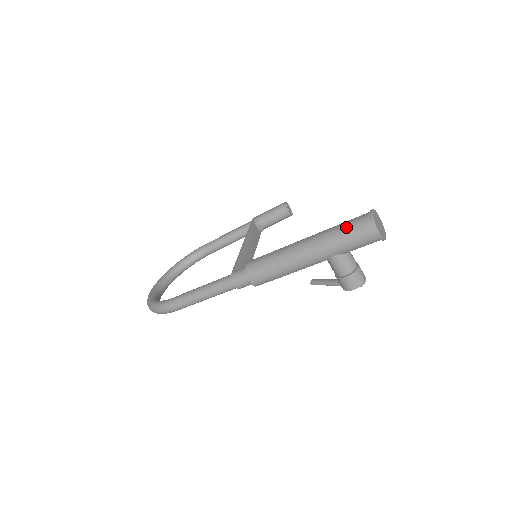
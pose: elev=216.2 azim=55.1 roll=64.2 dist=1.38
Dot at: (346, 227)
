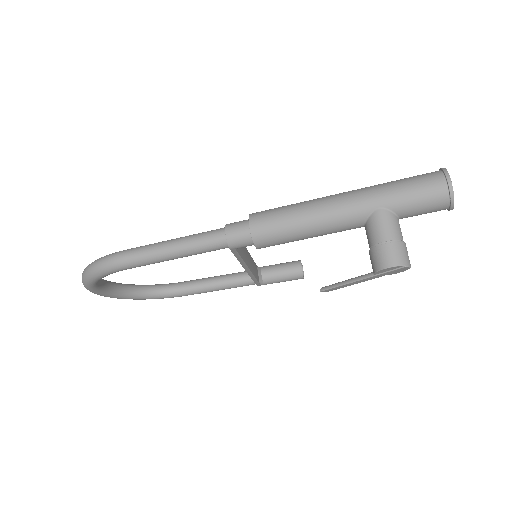
Dot at: (405, 178)
